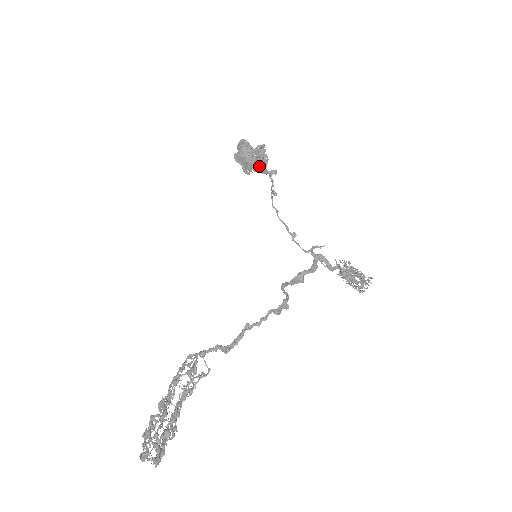
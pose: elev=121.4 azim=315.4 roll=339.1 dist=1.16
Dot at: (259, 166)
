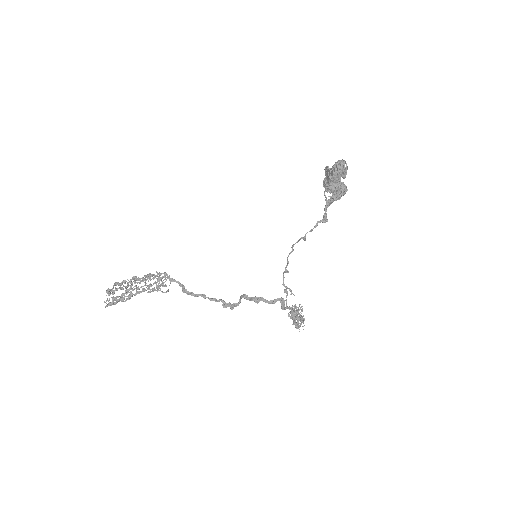
Dot at: occluded
